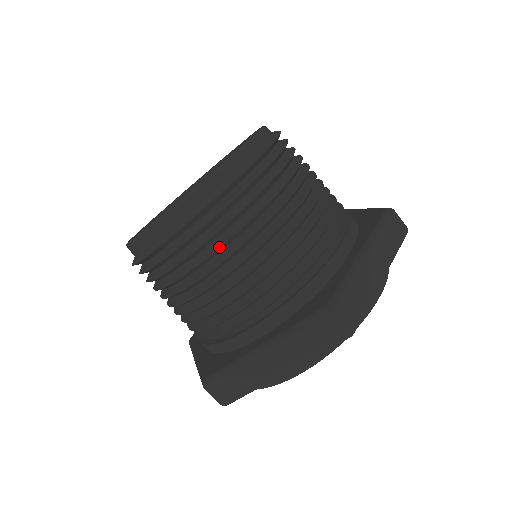
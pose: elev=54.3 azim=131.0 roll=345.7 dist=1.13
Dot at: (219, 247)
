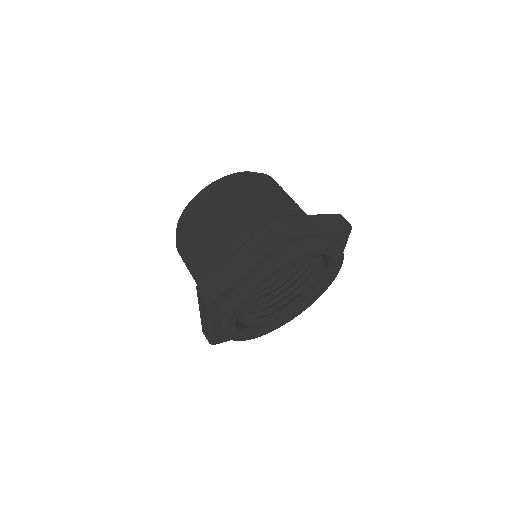
Dot at: (223, 202)
